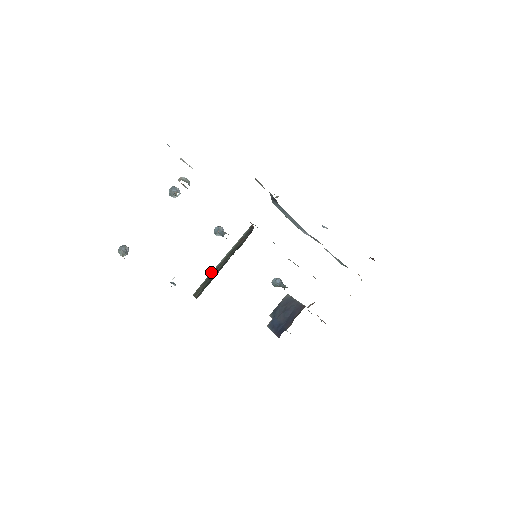
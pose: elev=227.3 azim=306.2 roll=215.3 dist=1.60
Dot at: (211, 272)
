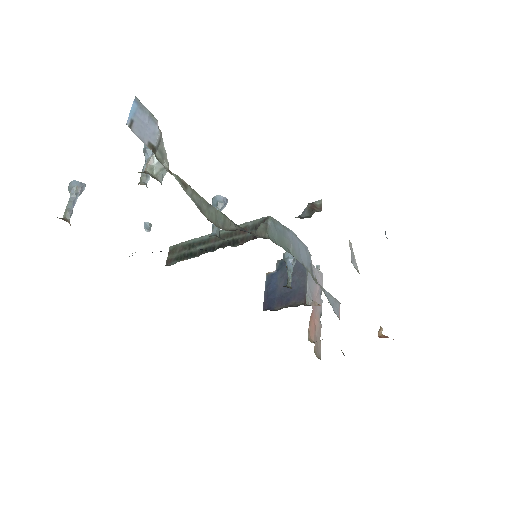
Dot at: (196, 238)
